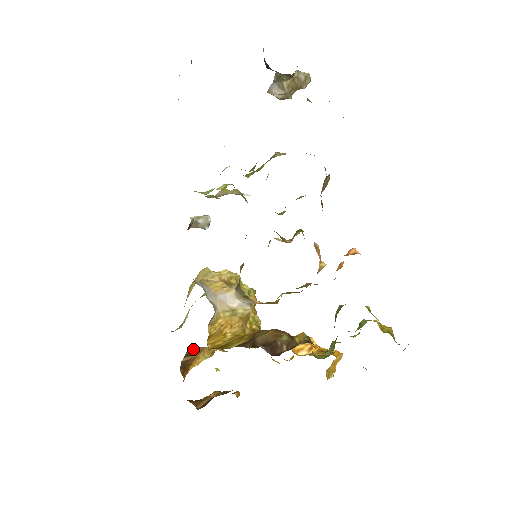
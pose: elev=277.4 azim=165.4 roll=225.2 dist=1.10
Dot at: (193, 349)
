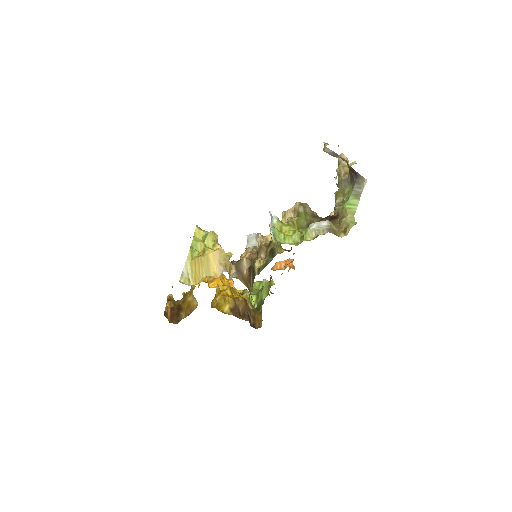
Dot at: occluded
